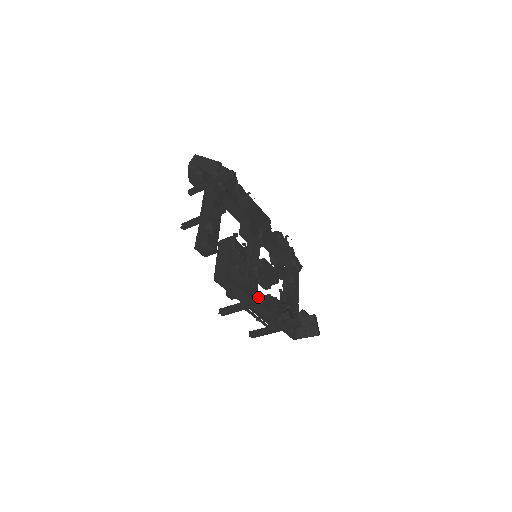
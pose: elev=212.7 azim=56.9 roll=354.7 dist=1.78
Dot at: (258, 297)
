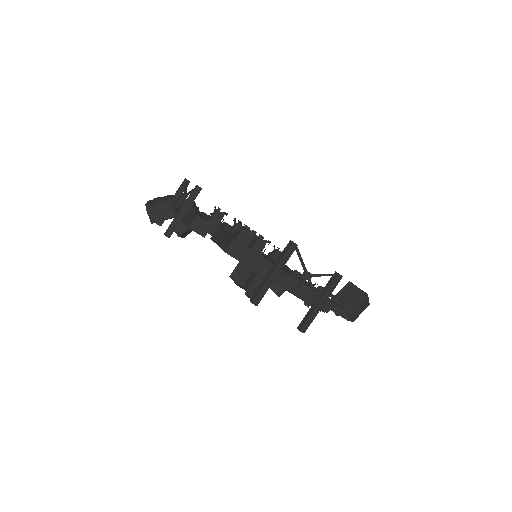
Dot at: (281, 253)
